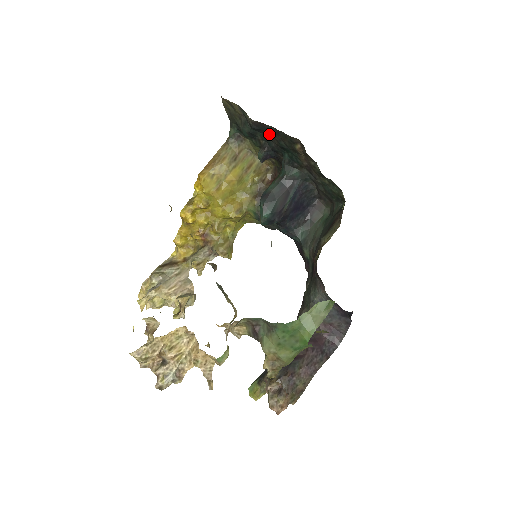
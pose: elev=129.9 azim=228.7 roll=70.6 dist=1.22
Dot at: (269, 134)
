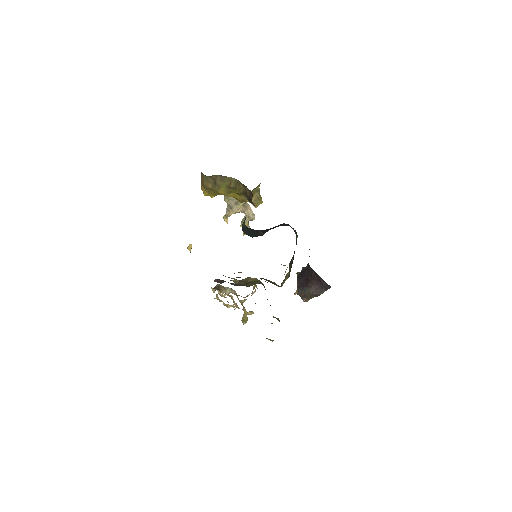
Dot at: occluded
